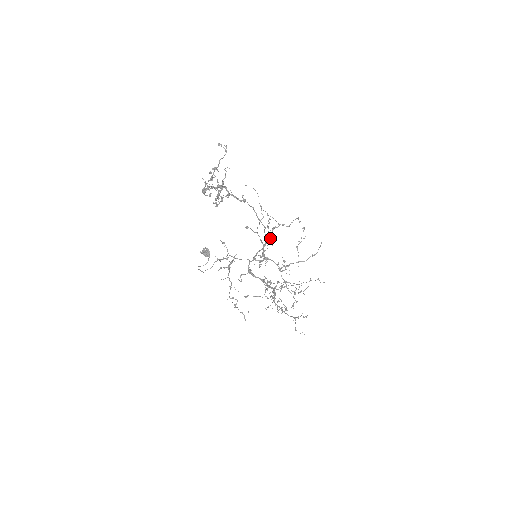
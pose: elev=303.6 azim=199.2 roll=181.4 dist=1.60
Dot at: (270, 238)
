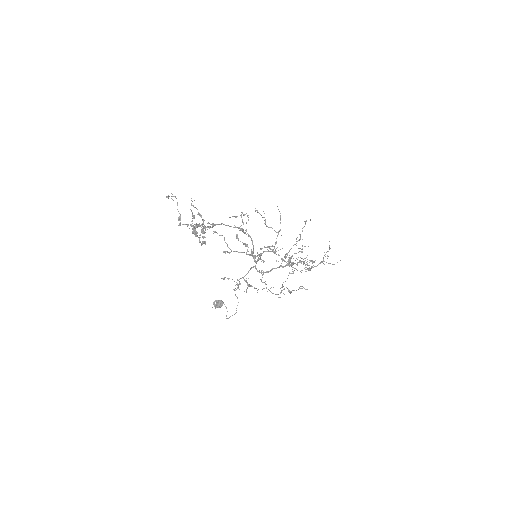
Dot at: occluded
